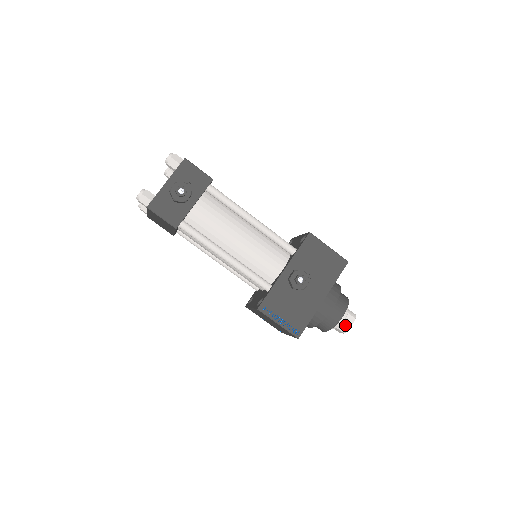
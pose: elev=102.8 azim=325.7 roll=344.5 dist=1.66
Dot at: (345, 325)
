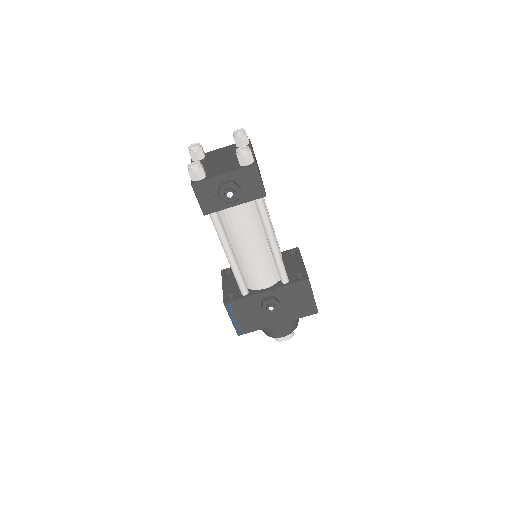
Dot at: (280, 338)
